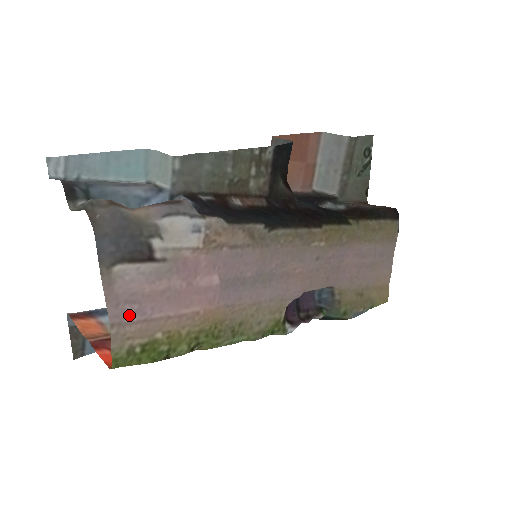
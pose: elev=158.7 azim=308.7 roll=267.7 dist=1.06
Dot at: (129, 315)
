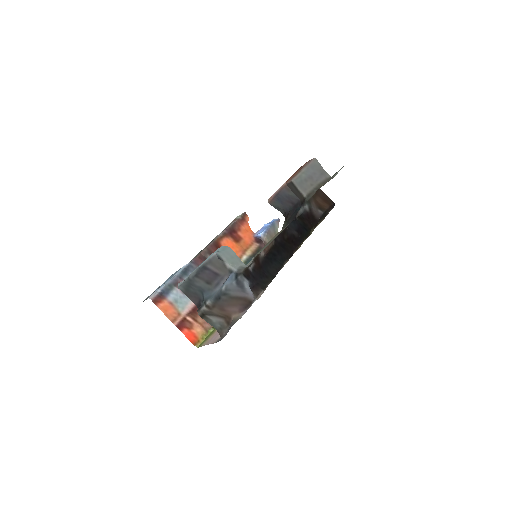
Dot at: (214, 337)
